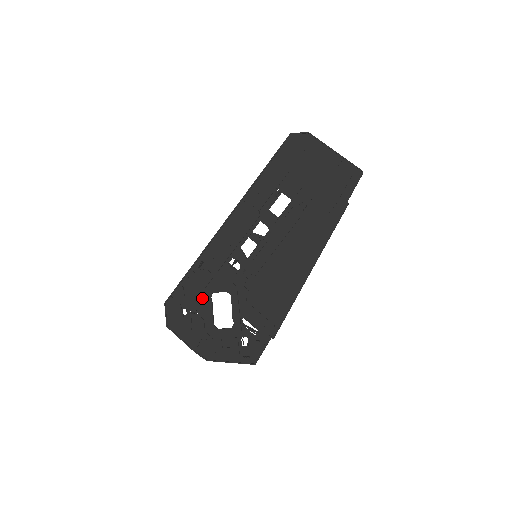
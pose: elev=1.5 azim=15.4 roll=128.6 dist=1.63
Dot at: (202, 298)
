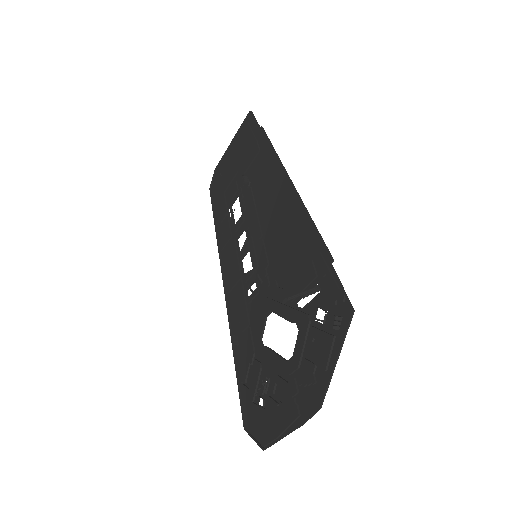
Dot at: (260, 362)
